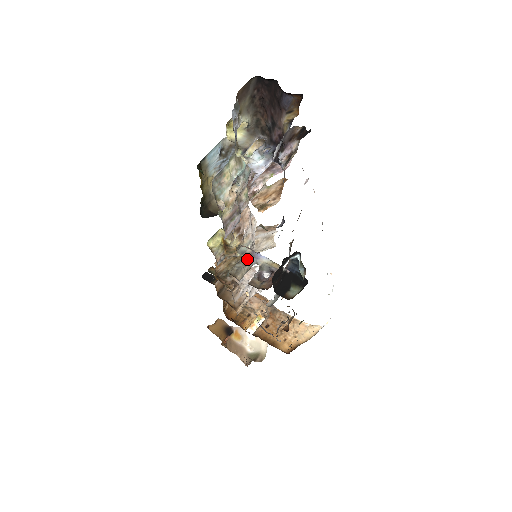
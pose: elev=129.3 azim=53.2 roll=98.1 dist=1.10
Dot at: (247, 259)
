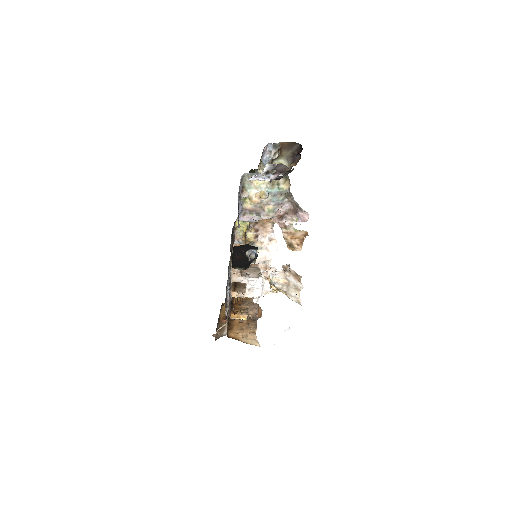
Dot at: occluded
